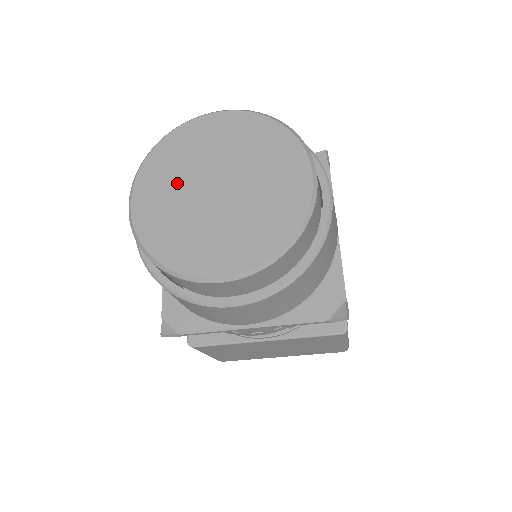
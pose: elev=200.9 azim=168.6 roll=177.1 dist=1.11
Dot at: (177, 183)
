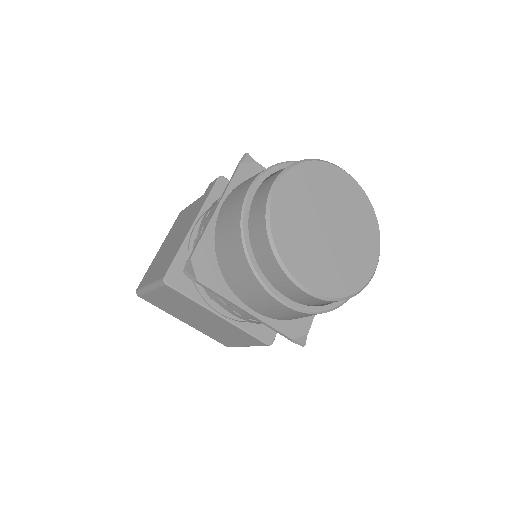
Dot at: (309, 201)
